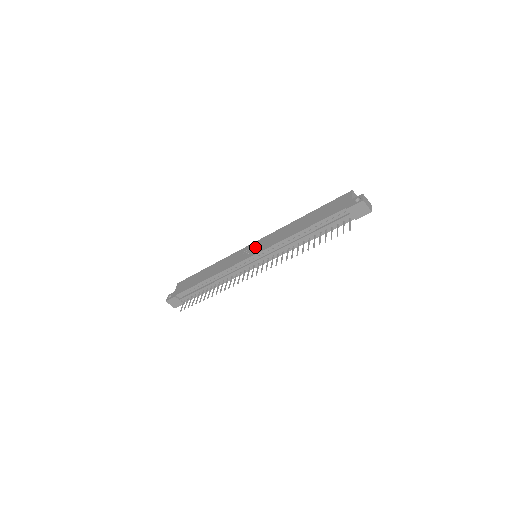
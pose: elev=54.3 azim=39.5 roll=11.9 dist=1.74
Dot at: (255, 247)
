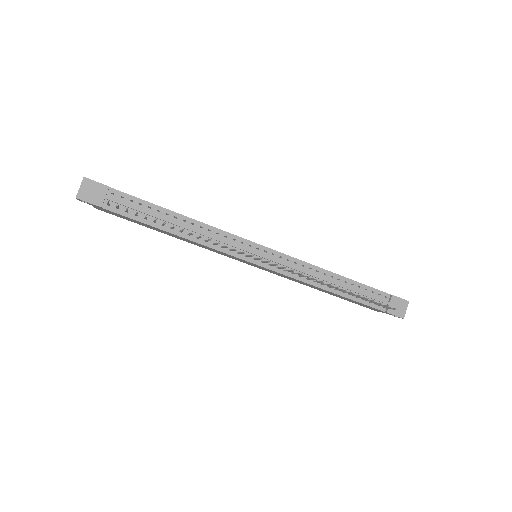
Dot at: occluded
